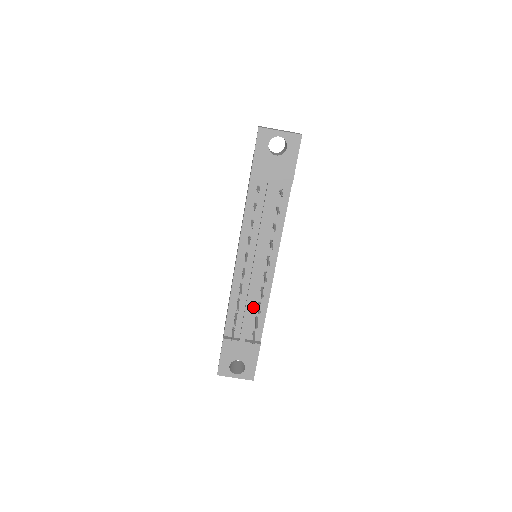
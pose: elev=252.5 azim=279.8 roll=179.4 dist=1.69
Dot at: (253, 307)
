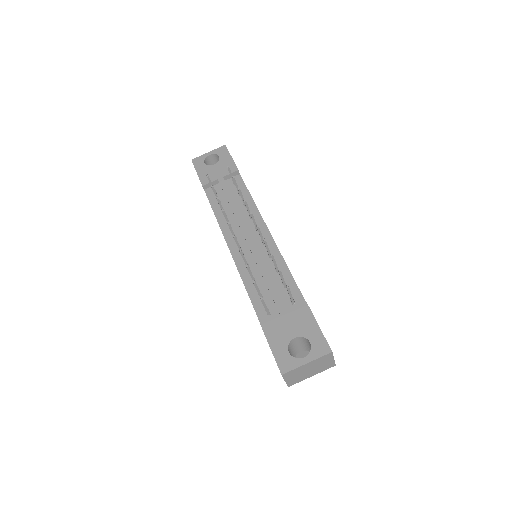
Dot at: (273, 277)
